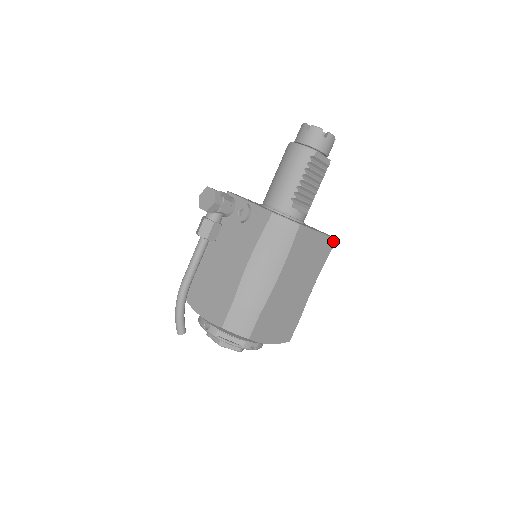
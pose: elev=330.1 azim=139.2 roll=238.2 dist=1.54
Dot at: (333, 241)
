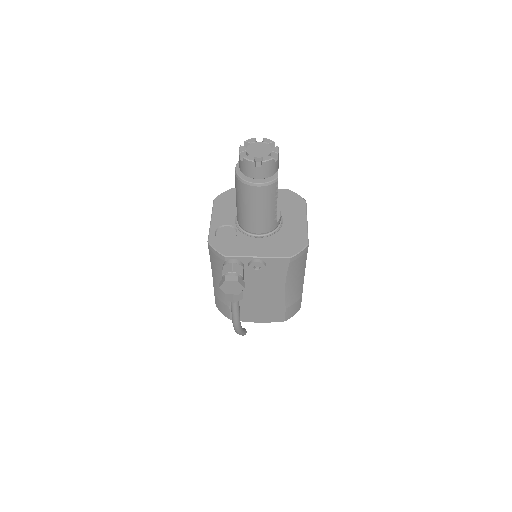
Dot at: (306, 206)
